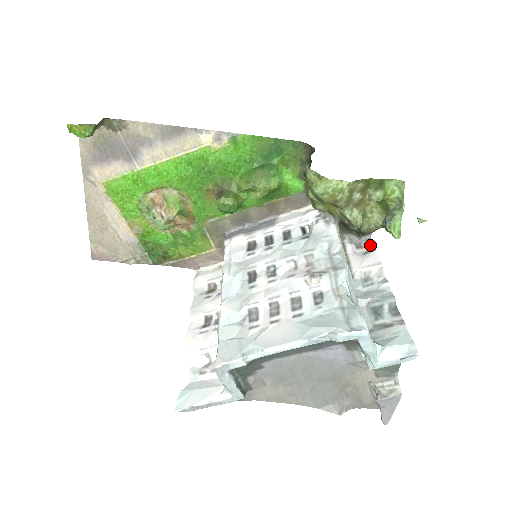
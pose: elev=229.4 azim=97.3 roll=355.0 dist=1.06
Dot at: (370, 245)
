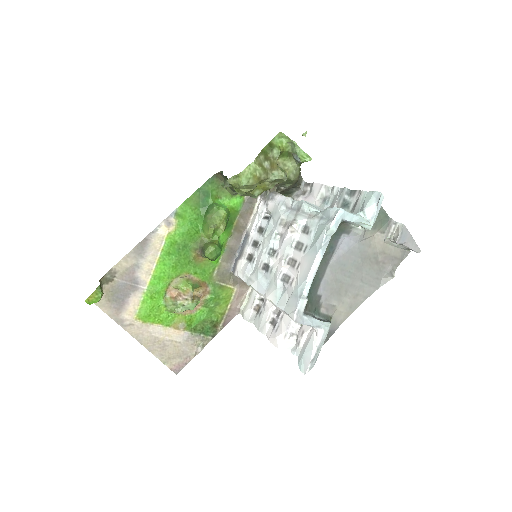
Dot at: (309, 185)
